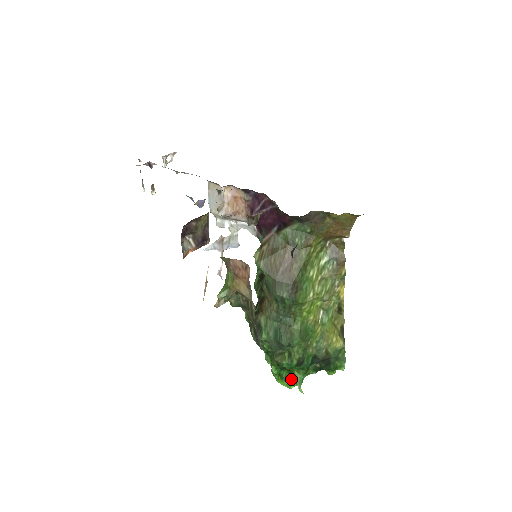
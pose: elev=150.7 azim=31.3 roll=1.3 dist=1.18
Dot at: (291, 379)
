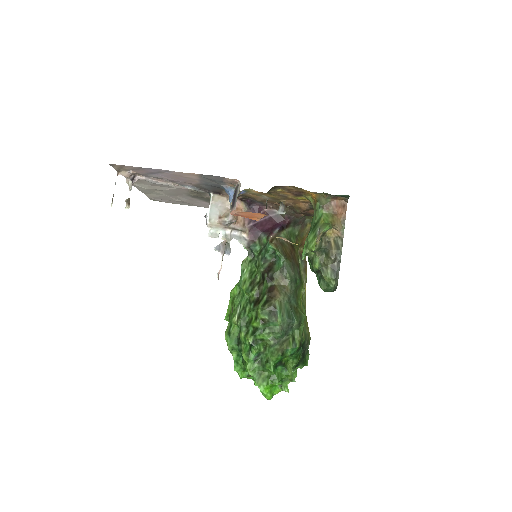
Dot at: (282, 377)
